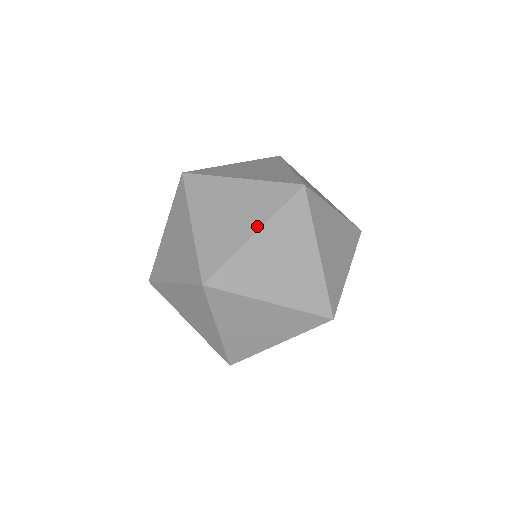
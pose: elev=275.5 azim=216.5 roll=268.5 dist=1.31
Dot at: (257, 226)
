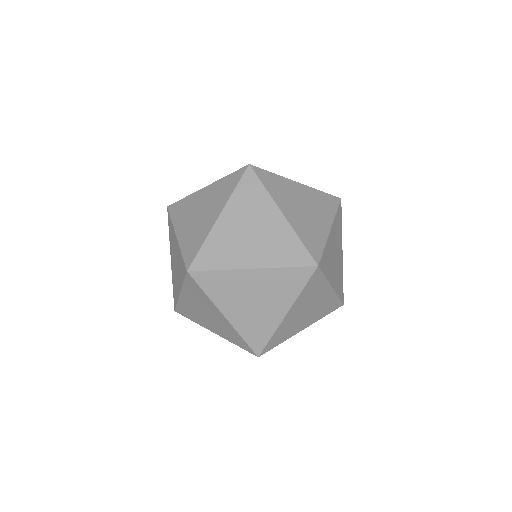
Dot at: (286, 308)
